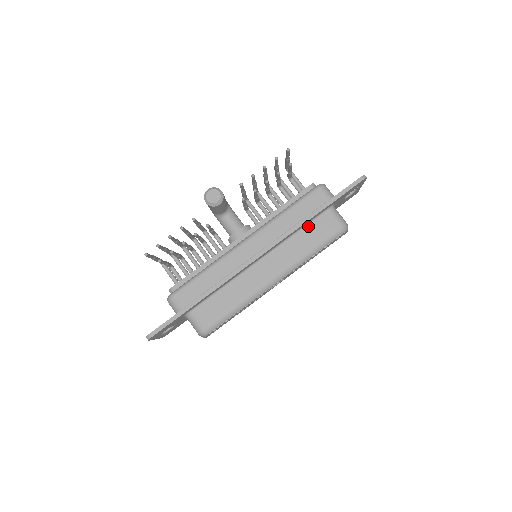
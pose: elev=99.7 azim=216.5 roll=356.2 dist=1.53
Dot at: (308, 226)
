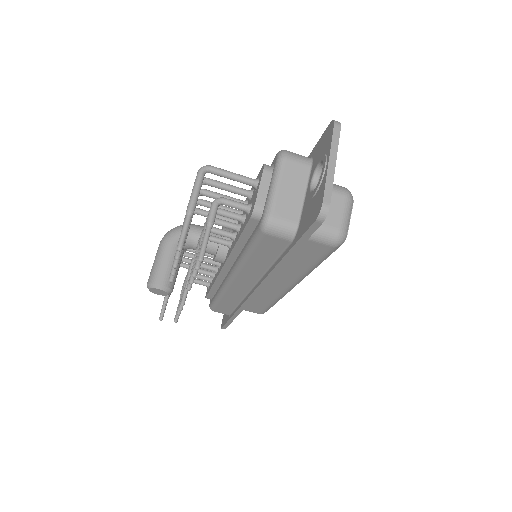
Dot at: occluded
